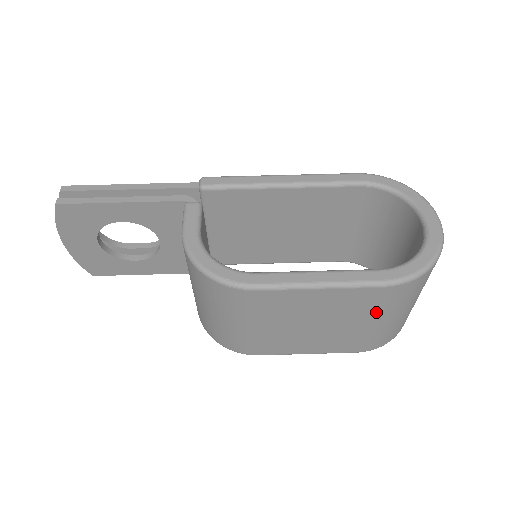
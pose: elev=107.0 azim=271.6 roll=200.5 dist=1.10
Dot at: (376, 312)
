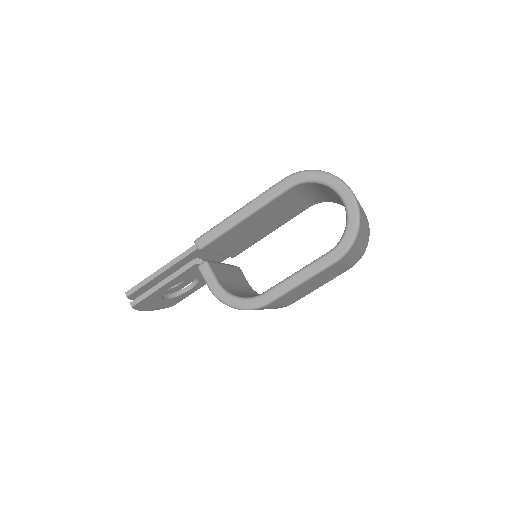
Dot at: (342, 264)
